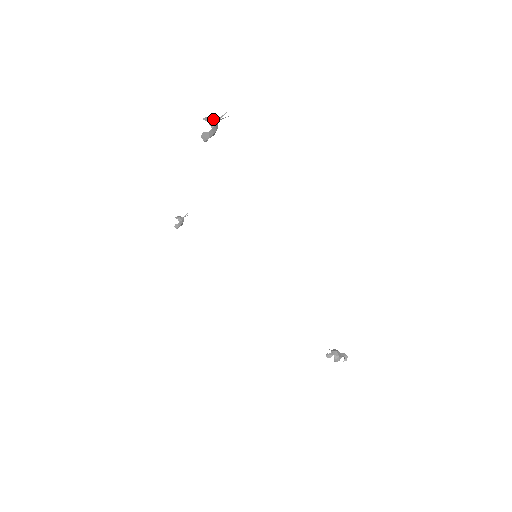
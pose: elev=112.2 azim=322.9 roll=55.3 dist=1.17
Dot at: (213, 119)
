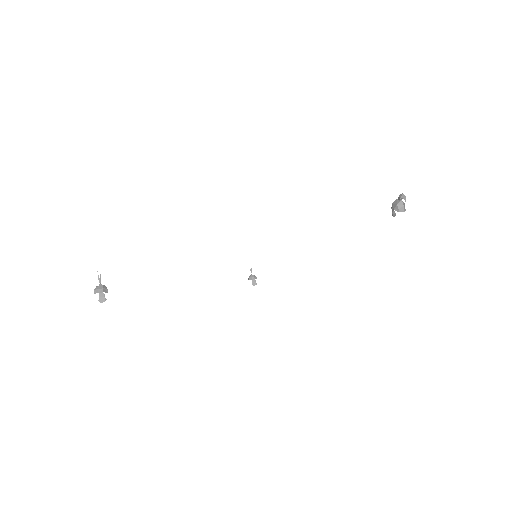
Dot at: (95, 288)
